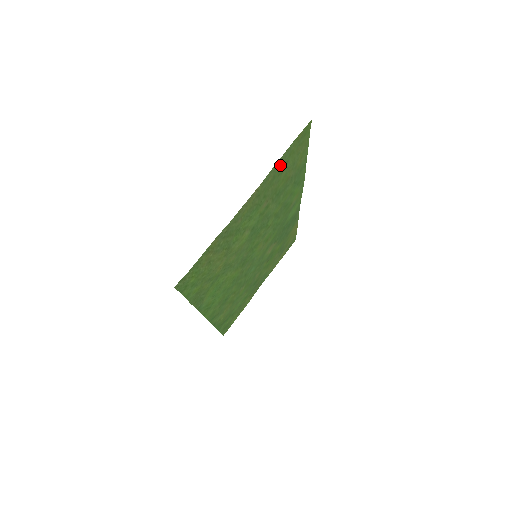
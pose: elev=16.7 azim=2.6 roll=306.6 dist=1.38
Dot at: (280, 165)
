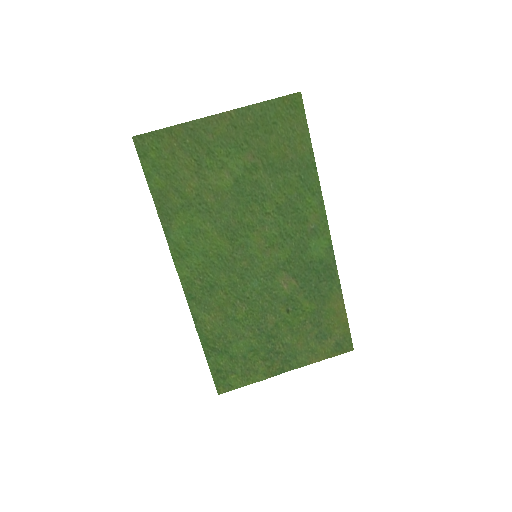
Dot at: (264, 117)
